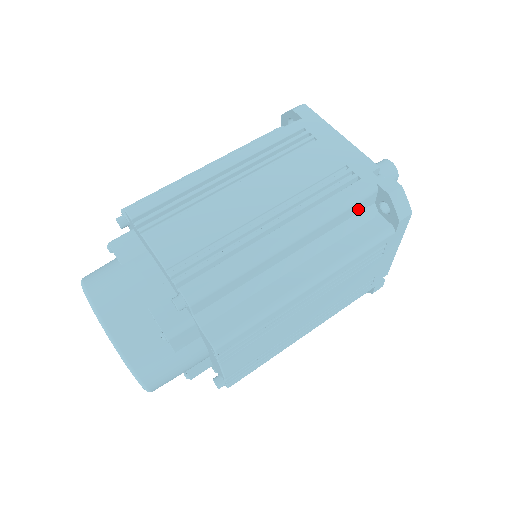
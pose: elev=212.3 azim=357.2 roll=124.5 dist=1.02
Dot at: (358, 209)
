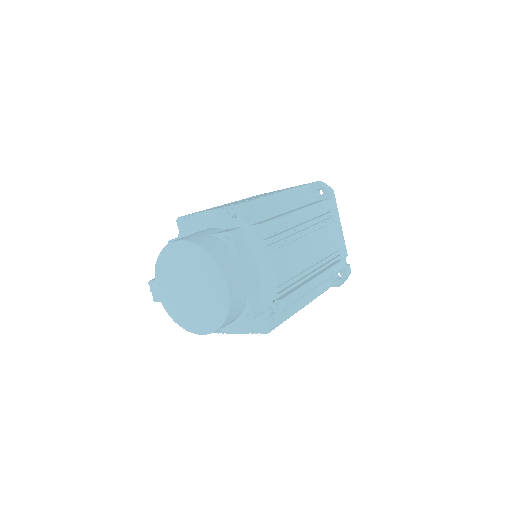
Dot at: occluded
